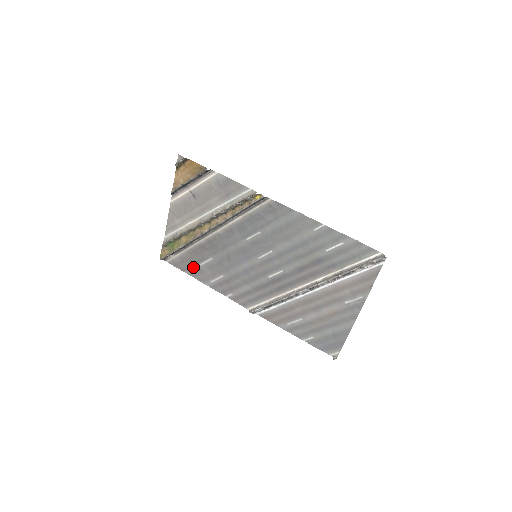
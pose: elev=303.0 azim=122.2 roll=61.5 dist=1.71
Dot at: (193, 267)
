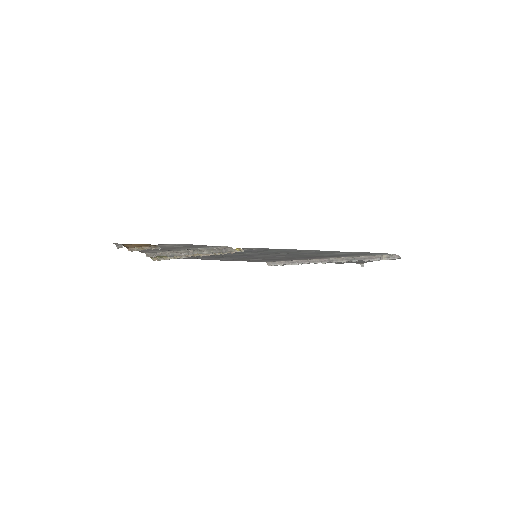
Dot at: (191, 258)
